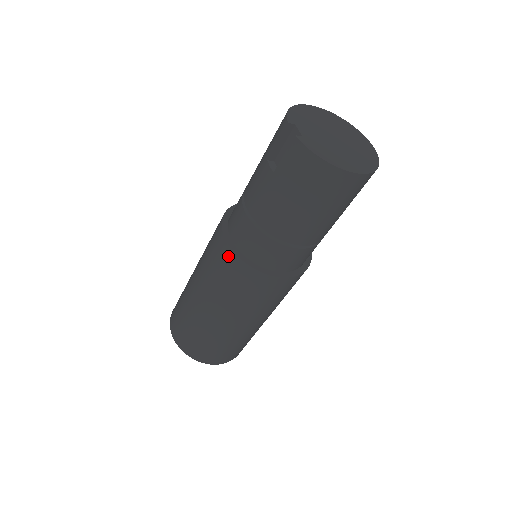
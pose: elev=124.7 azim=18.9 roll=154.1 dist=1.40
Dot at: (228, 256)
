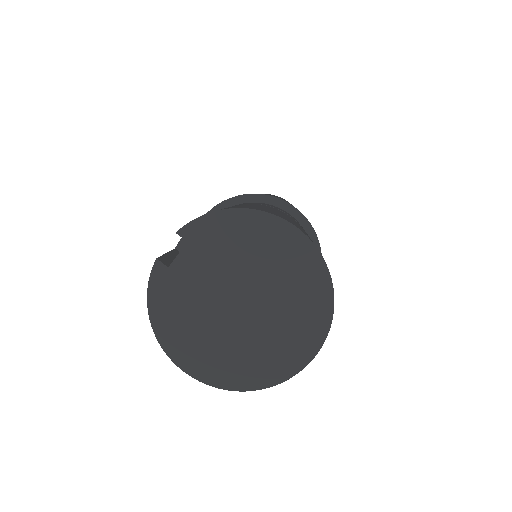
Dot at: occluded
